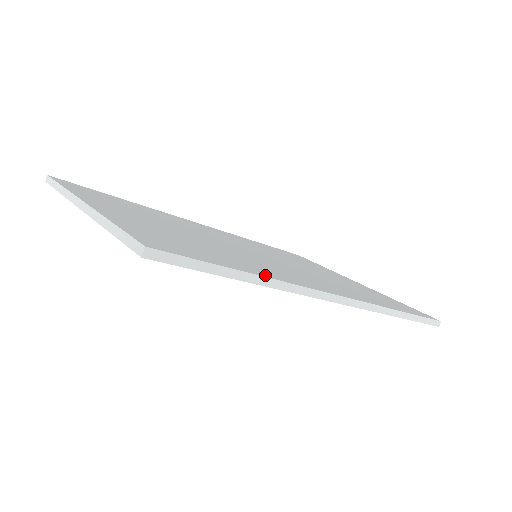
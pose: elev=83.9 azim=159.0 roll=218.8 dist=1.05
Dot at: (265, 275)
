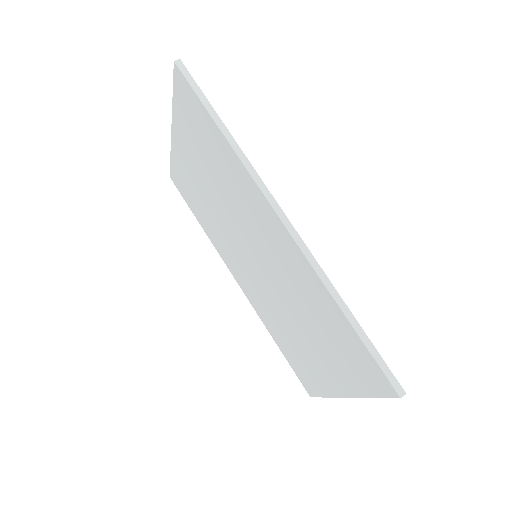
Dot at: (235, 144)
